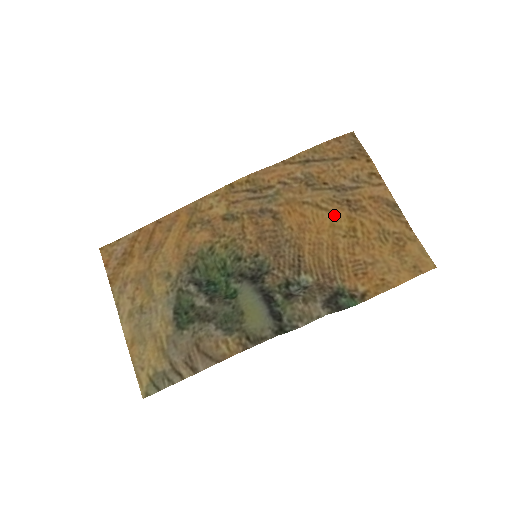
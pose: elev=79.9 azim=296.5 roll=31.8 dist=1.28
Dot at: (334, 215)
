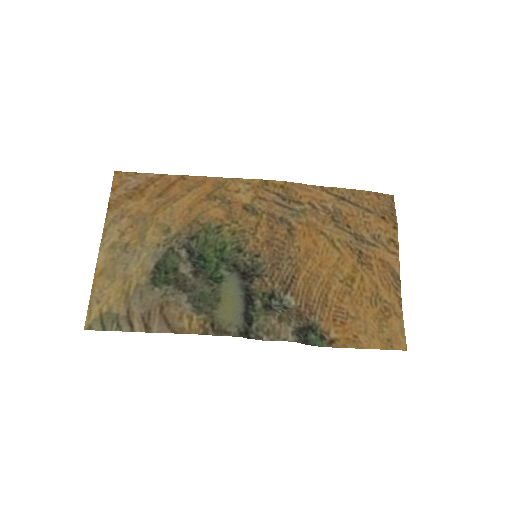
Dot at: (342, 258)
